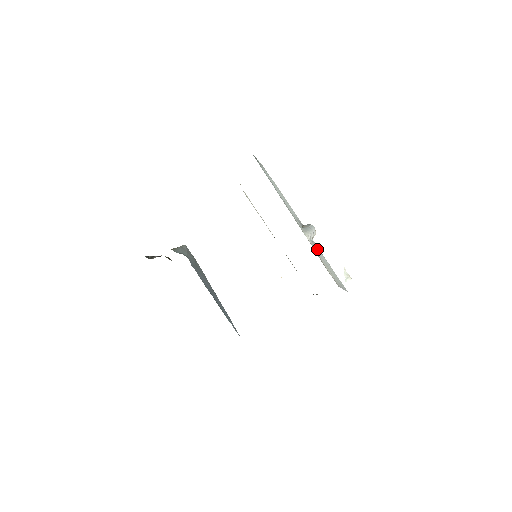
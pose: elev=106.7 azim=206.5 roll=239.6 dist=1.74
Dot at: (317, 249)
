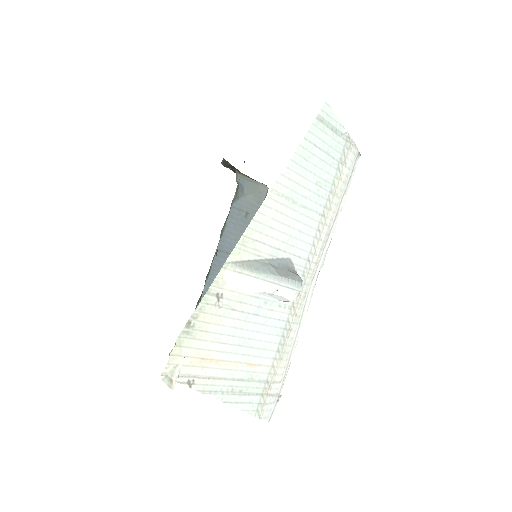
Dot at: (271, 319)
